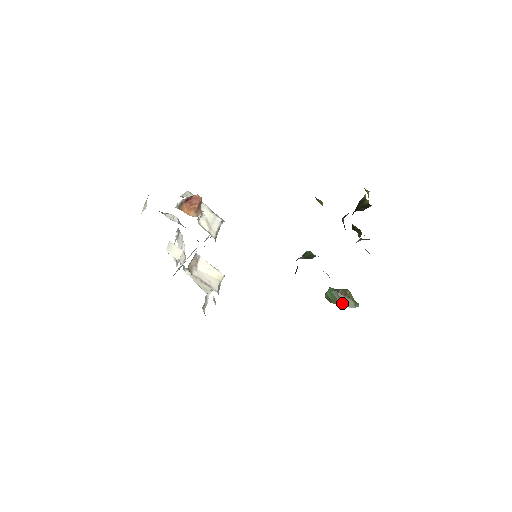
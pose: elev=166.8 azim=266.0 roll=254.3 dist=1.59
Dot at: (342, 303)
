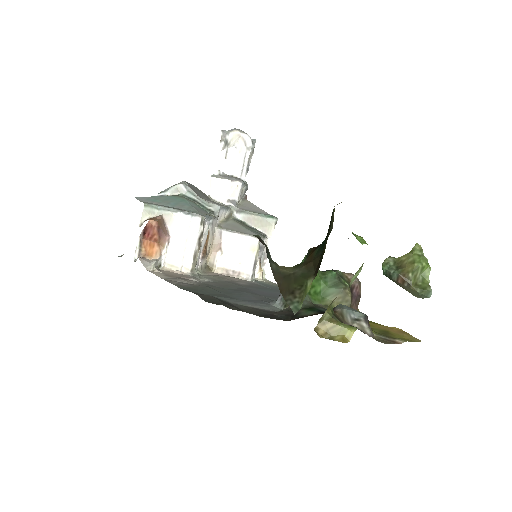
Dot at: (403, 288)
